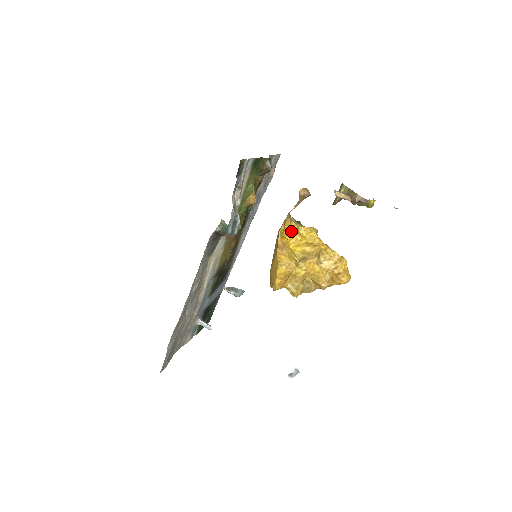
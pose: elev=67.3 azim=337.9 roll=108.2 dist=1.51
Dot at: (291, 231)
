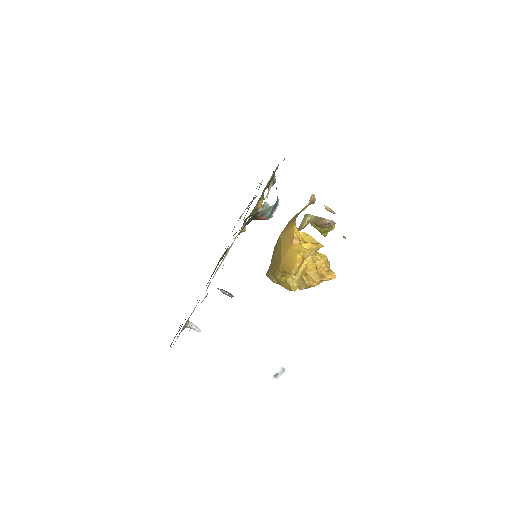
Dot at: (296, 231)
